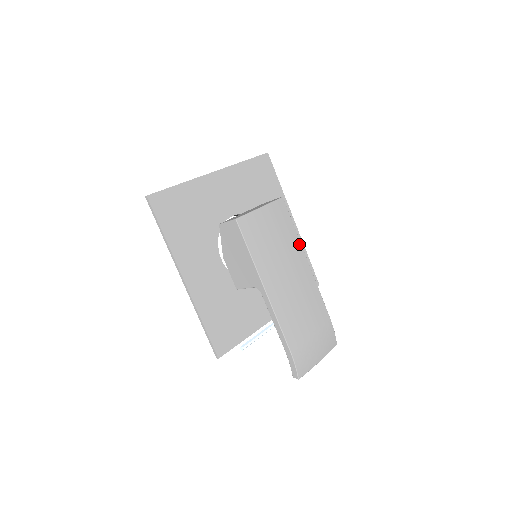
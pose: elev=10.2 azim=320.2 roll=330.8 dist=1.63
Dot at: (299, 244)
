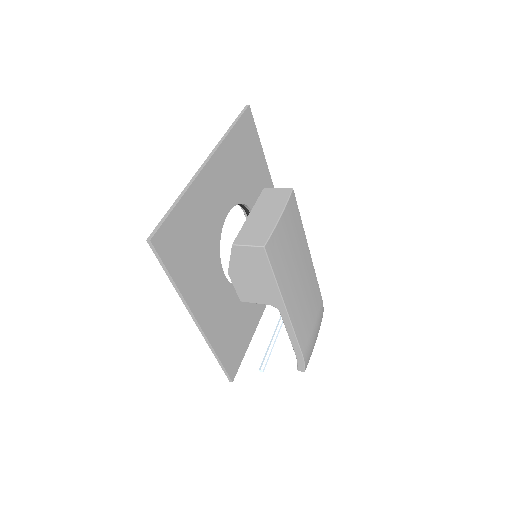
Dot at: (304, 237)
